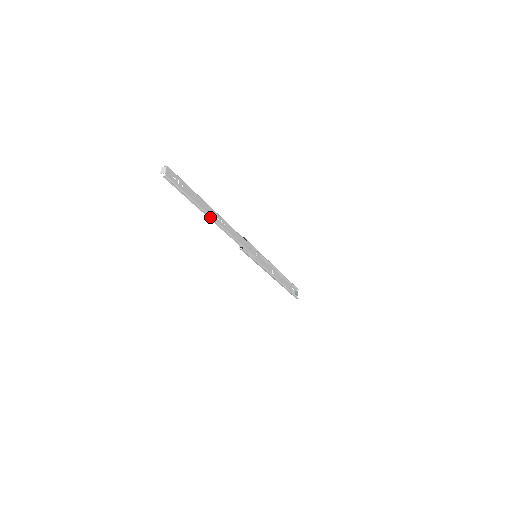
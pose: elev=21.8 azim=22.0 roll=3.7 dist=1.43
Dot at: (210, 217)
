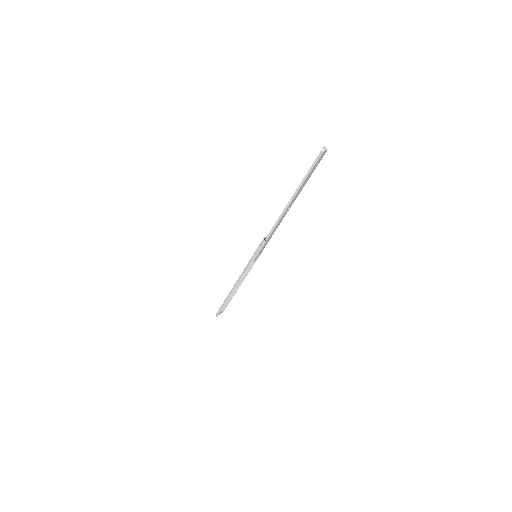
Dot at: (291, 201)
